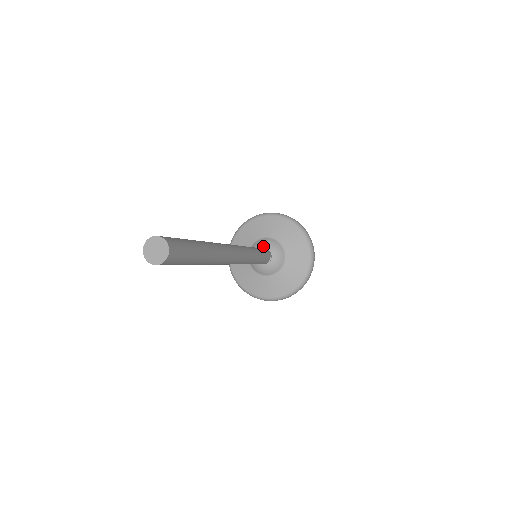
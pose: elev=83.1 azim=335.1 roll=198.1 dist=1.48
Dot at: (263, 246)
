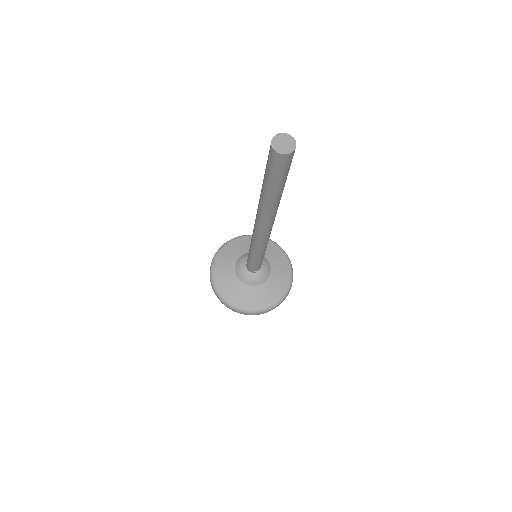
Dot at: occluded
